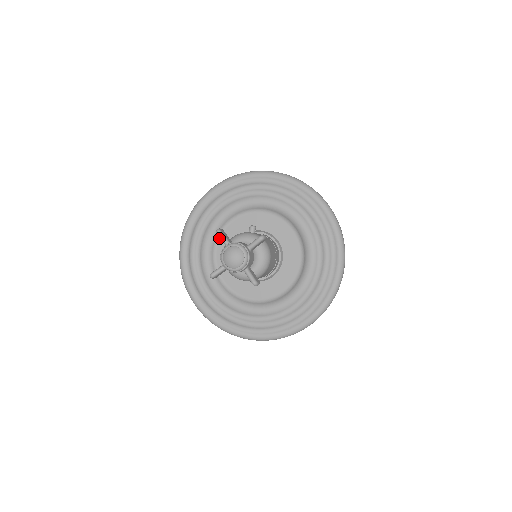
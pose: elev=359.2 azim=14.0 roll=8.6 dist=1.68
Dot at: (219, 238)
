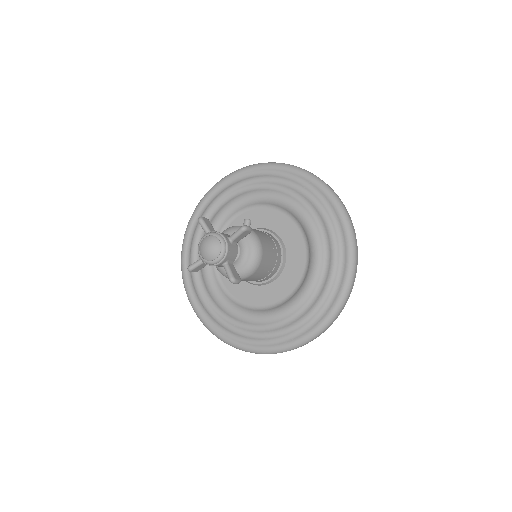
Dot at: occluded
